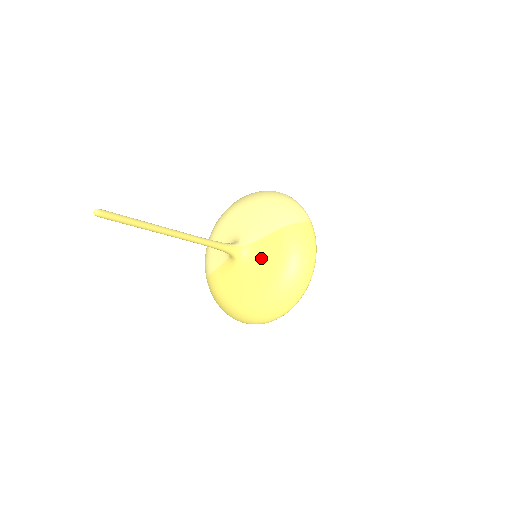
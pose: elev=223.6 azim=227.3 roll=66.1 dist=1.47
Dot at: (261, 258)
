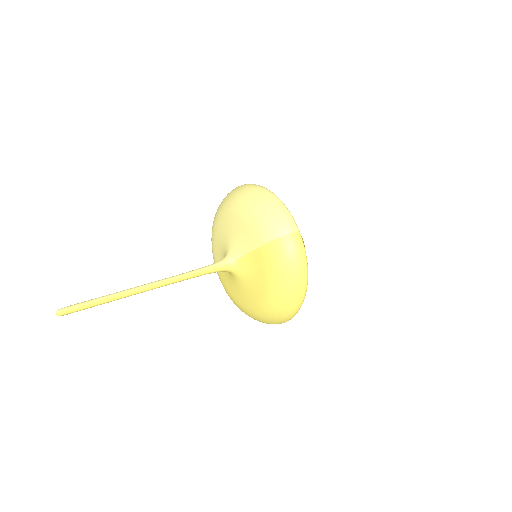
Dot at: (252, 274)
